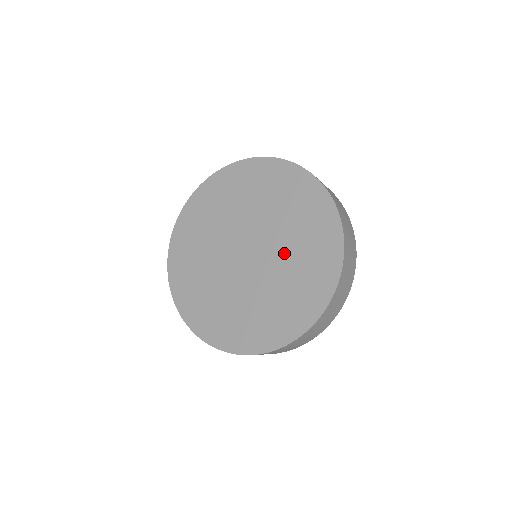
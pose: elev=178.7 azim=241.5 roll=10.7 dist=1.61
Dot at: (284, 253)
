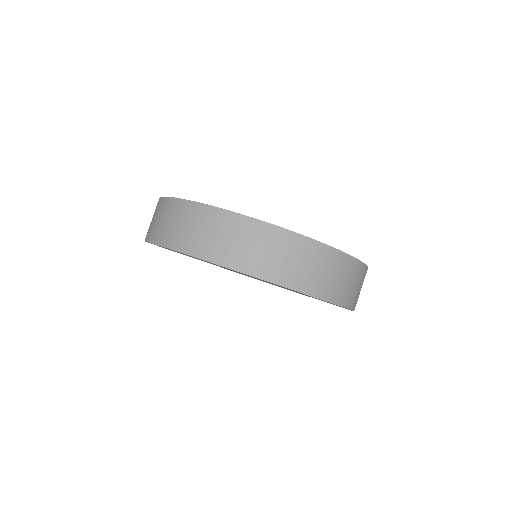
Dot at: occluded
